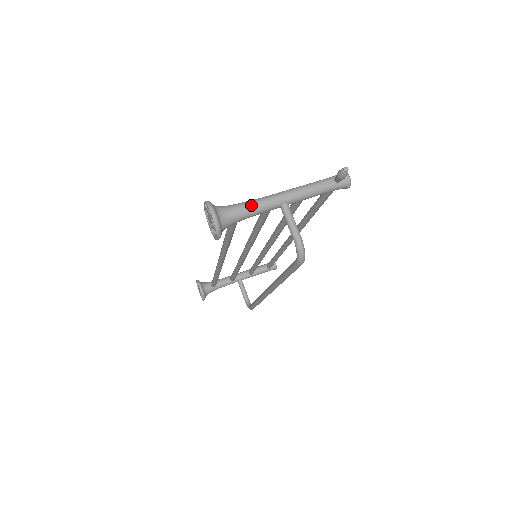
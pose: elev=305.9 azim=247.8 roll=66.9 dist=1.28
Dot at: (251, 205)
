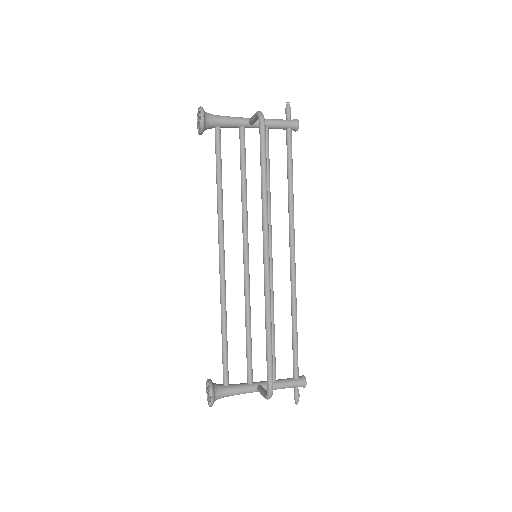
Dot at: (227, 117)
